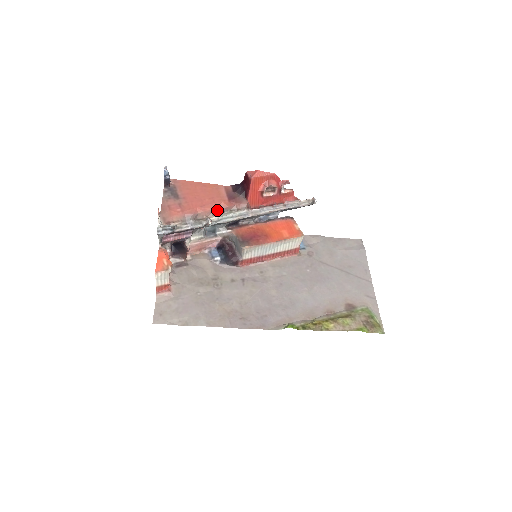
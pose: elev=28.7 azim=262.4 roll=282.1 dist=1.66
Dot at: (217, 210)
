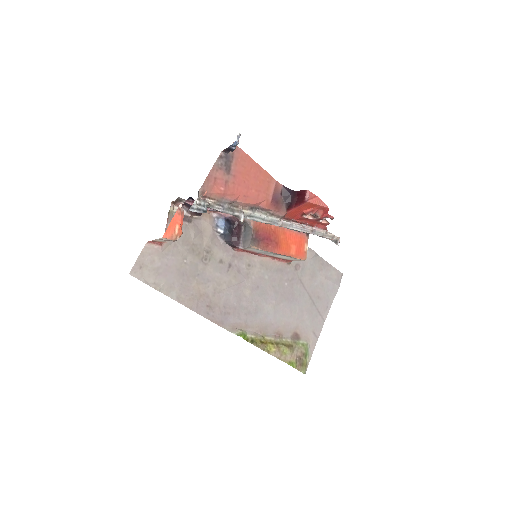
Dot at: (255, 206)
